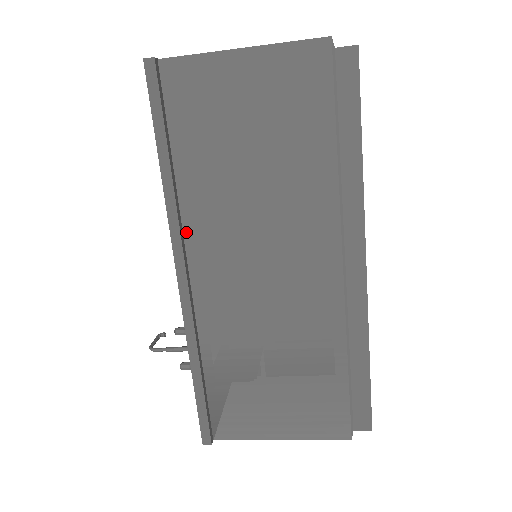
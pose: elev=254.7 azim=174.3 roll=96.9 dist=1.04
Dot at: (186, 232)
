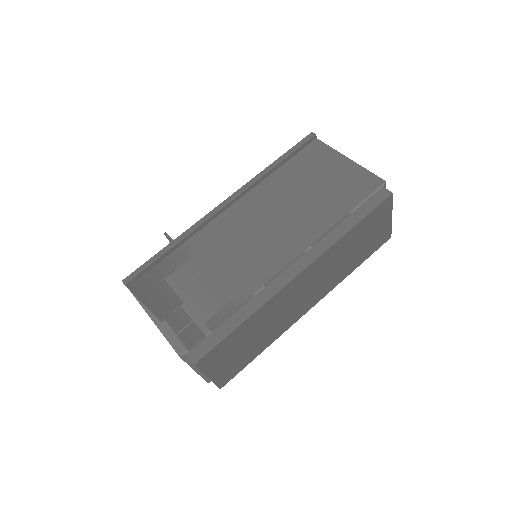
Dot at: (247, 194)
